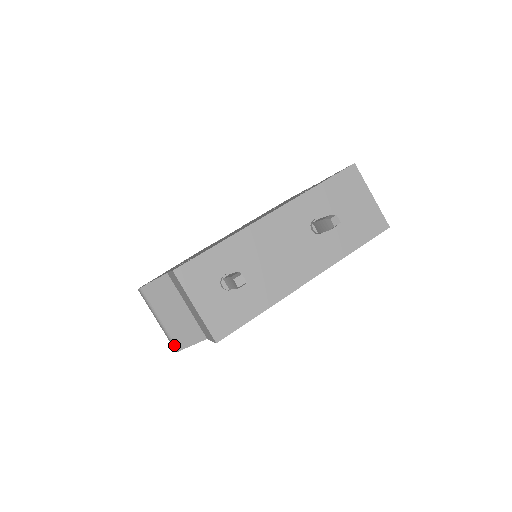
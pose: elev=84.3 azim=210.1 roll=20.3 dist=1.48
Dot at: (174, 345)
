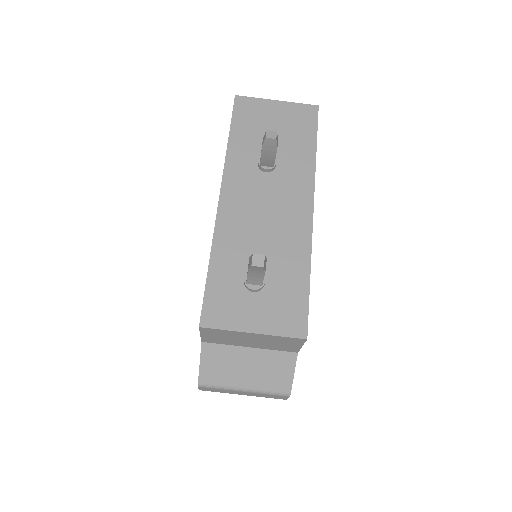
Dot at: (281, 394)
